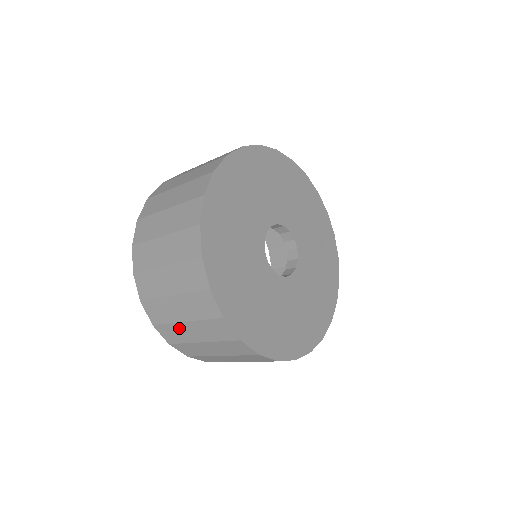
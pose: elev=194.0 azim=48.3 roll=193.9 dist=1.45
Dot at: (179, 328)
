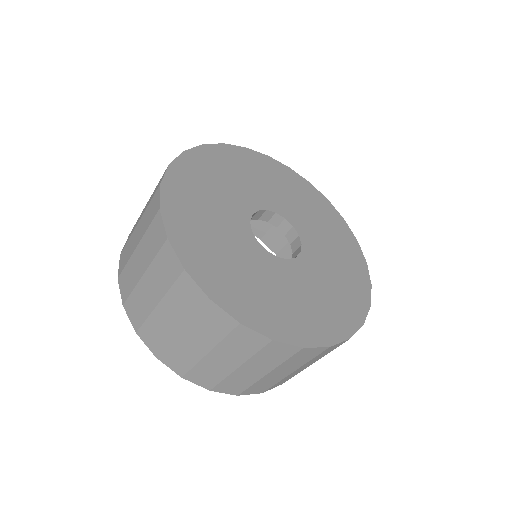
Dot at: (140, 292)
